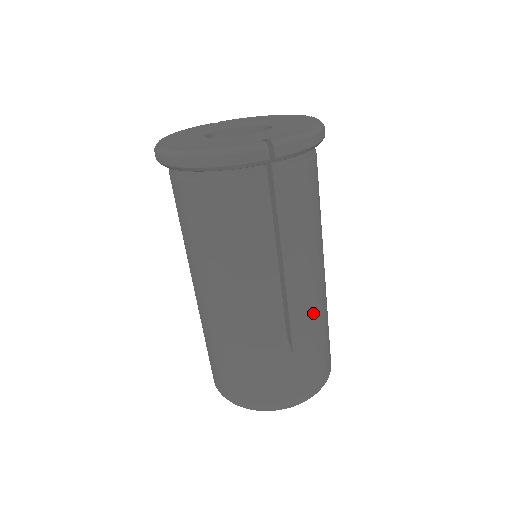
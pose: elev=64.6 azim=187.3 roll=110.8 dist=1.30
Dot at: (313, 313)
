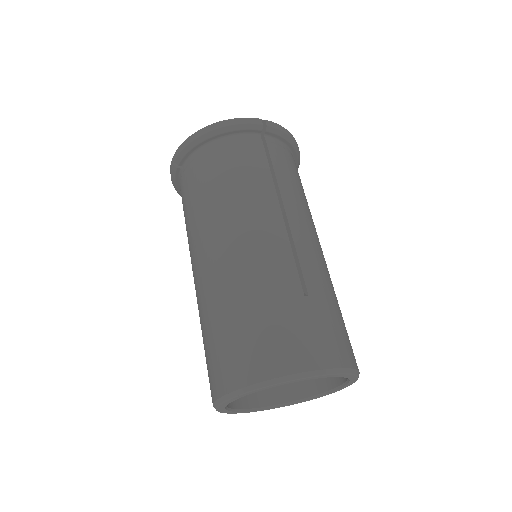
Dot at: (321, 268)
